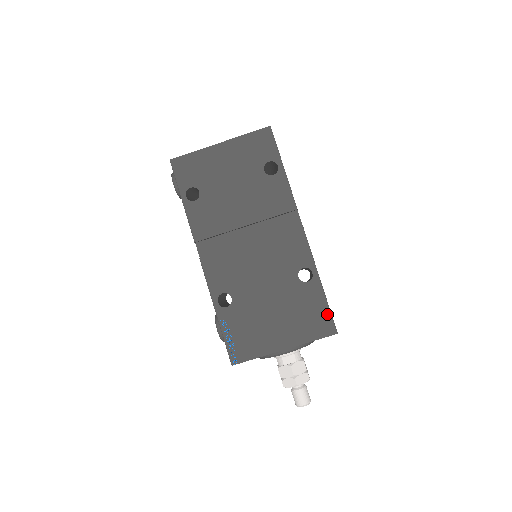
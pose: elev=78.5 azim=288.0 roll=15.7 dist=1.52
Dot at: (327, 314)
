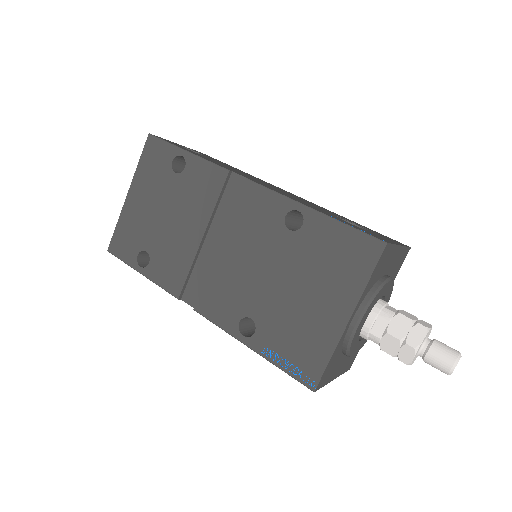
Dot at: (354, 235)
